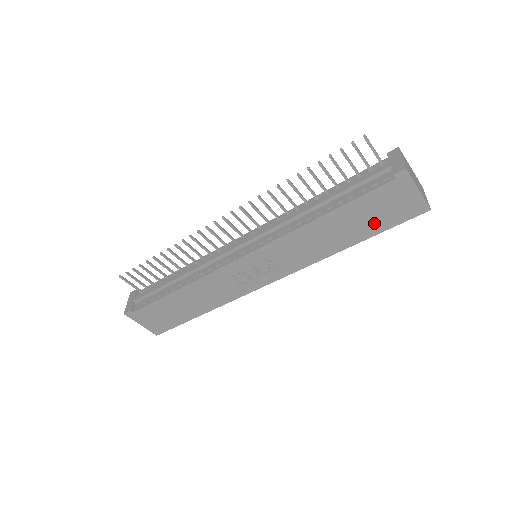
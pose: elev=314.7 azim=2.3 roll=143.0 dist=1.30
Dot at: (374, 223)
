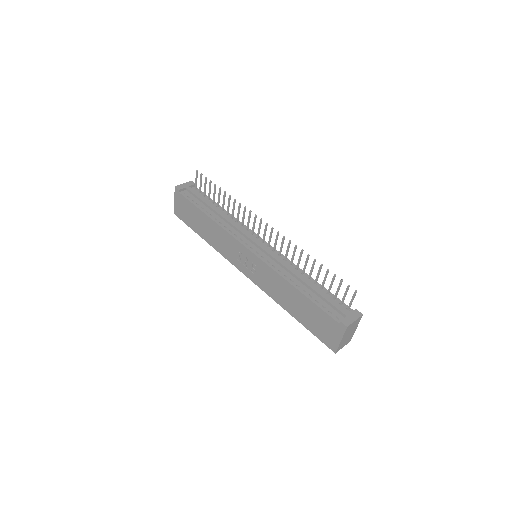
Dot at: (310, 323)
